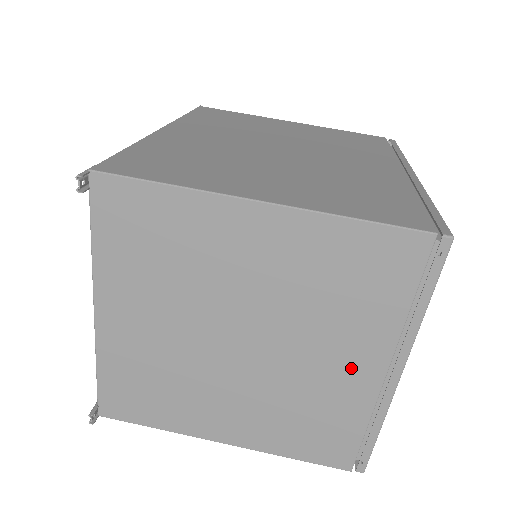
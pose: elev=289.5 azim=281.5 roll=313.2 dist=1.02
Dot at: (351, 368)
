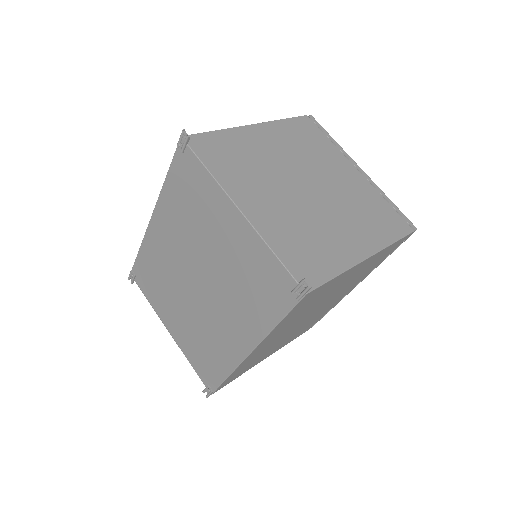
Dot at: (349, 175)
